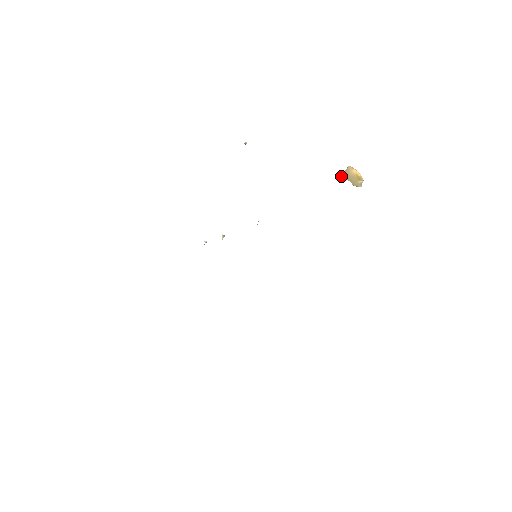
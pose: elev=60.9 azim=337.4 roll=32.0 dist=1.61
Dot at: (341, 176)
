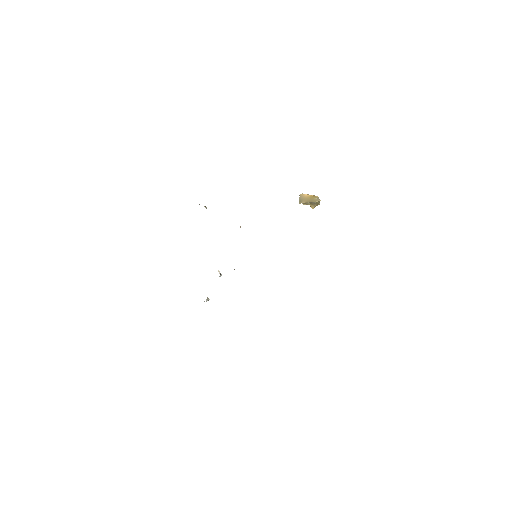
Dot at: (299, 203)
